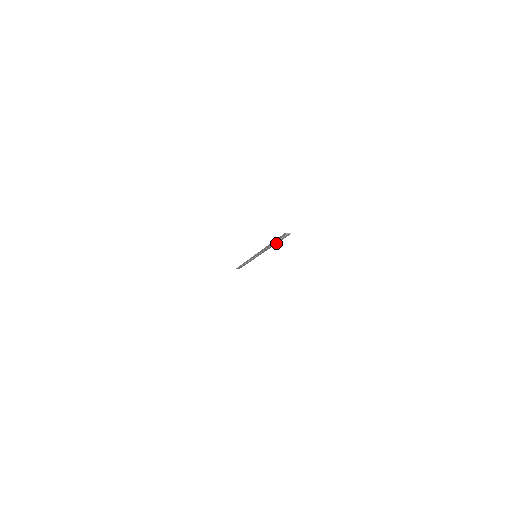
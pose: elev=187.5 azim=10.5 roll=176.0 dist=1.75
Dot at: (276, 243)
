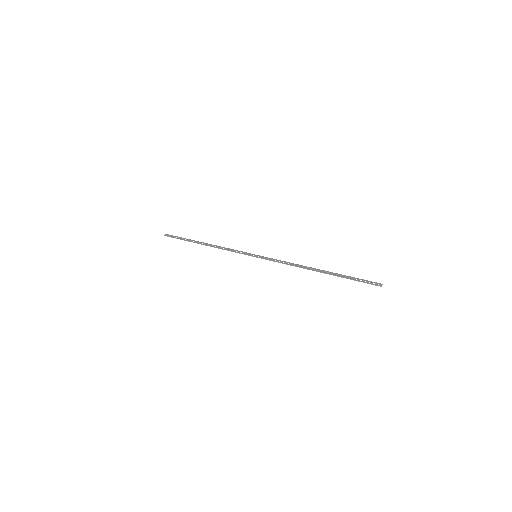
Dot at: (334, 273)
